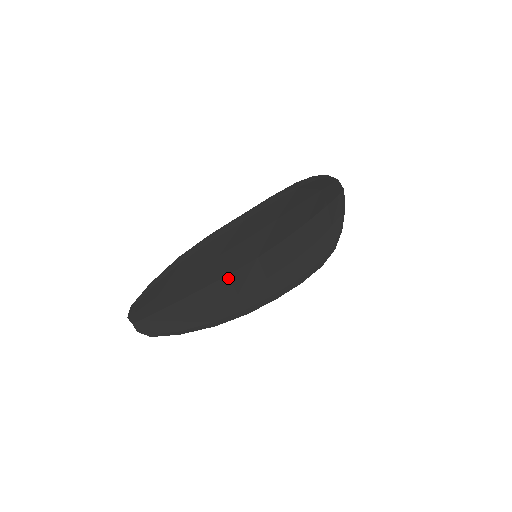
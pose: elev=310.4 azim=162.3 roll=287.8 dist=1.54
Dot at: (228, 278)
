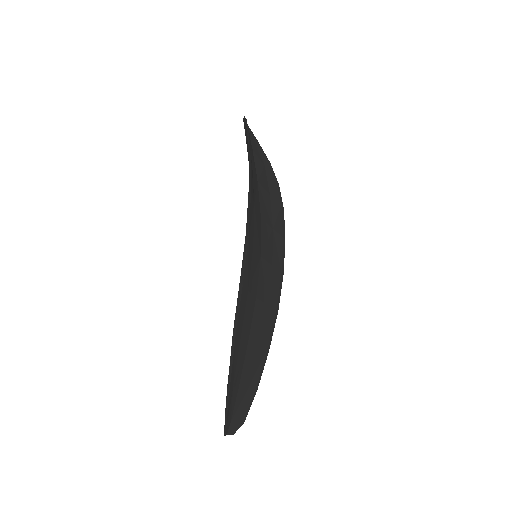
Dot at: (257, 300)
